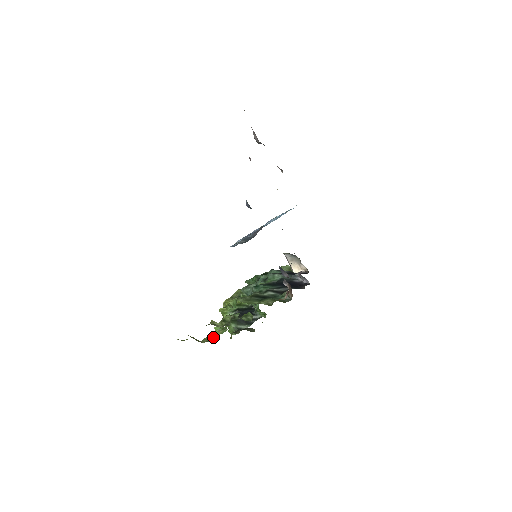
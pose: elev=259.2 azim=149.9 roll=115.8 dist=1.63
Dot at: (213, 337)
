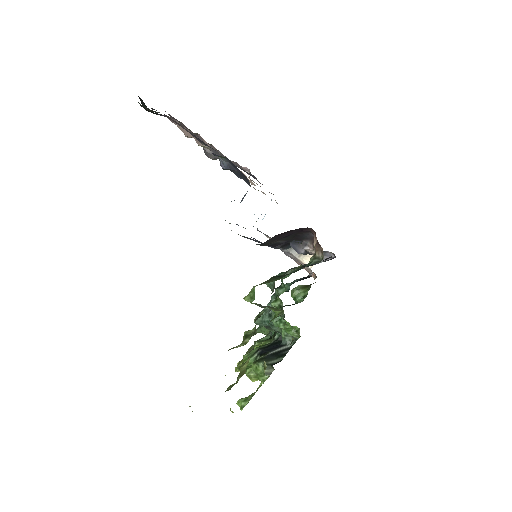
Dot at: (239, 374)
